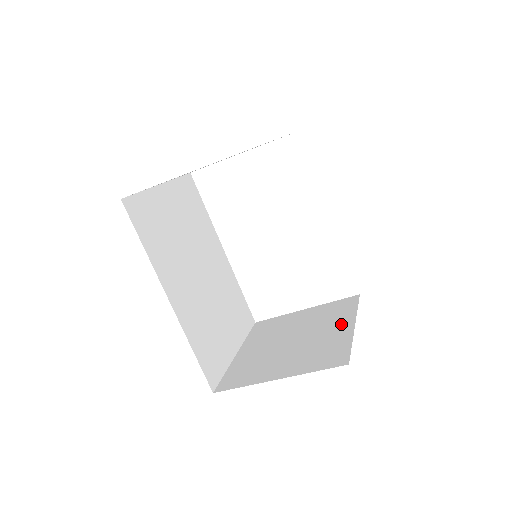
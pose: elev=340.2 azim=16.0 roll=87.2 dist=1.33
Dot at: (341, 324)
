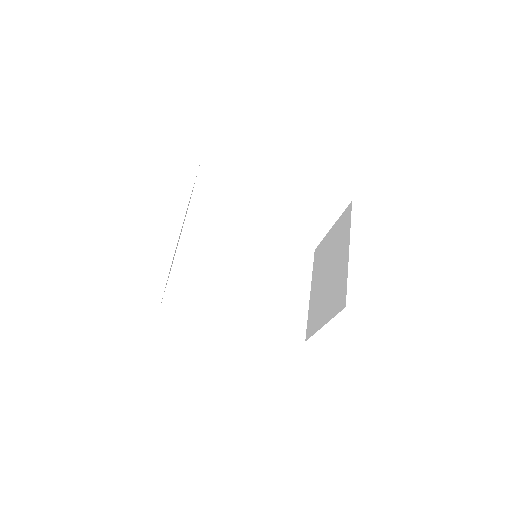
Dot at: (344, 251)
